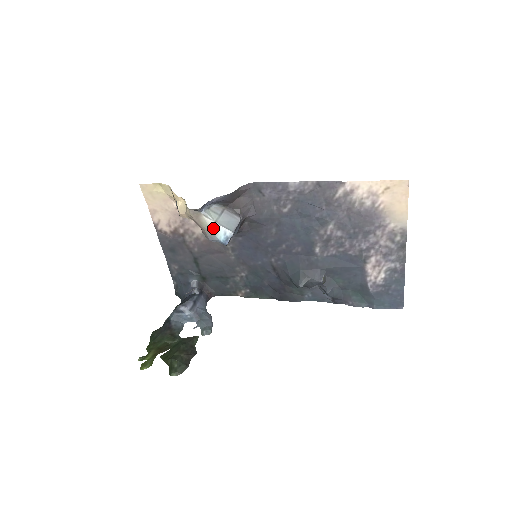
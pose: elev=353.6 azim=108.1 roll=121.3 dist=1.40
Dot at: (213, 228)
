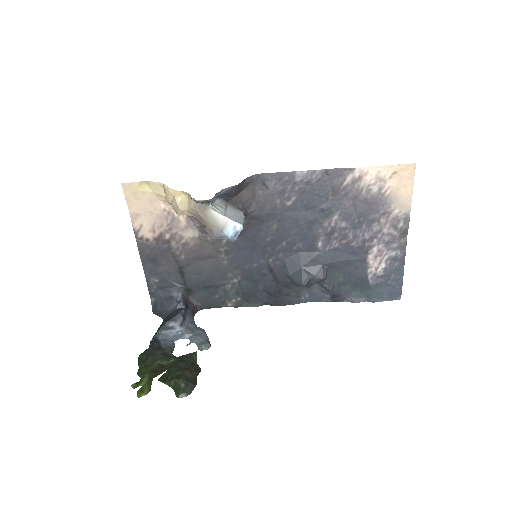
Dot at: (221, 223)
